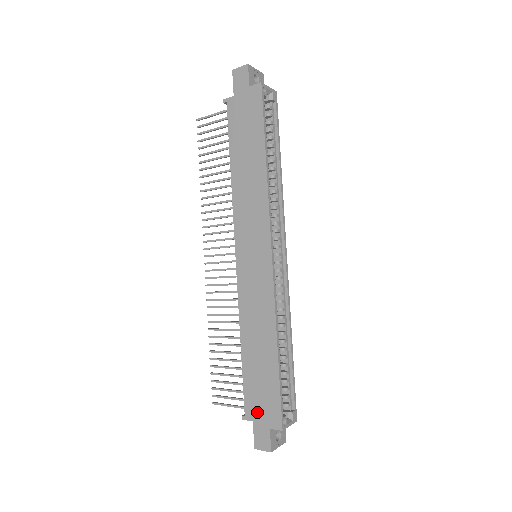
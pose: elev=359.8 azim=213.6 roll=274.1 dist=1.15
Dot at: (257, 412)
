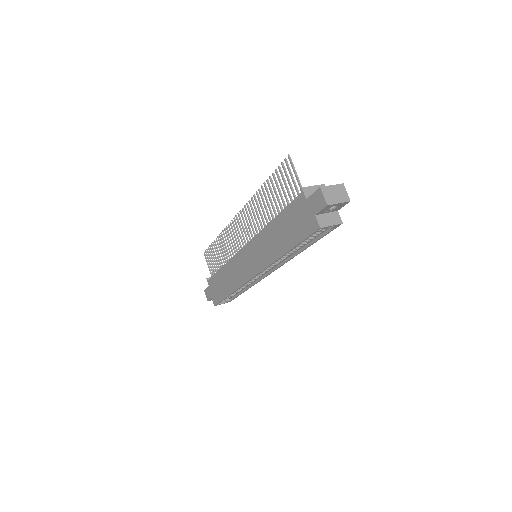
Dot at: (212, 288)
